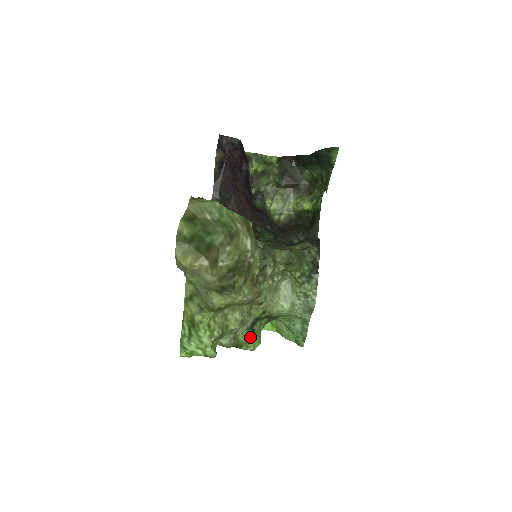
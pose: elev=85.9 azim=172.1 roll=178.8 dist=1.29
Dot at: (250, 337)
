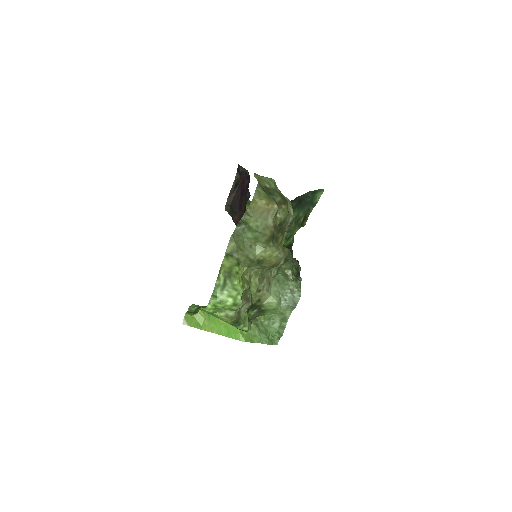
Dot at: (247, 318)
